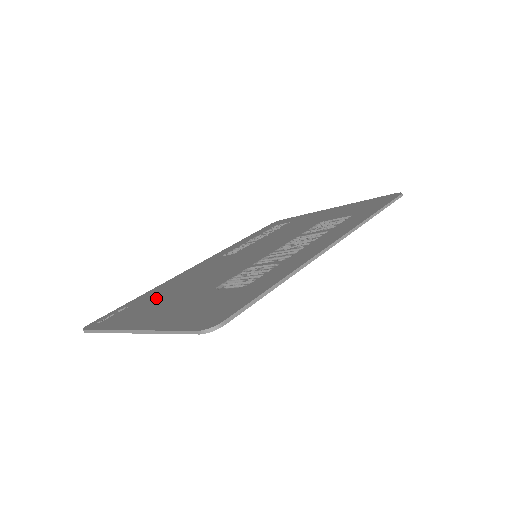
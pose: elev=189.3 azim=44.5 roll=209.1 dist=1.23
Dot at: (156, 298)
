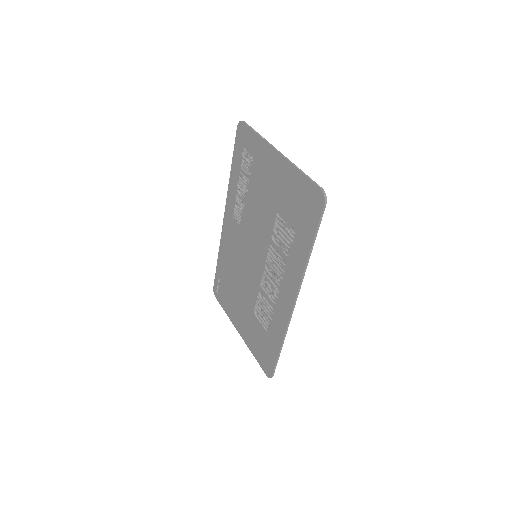
Dot at: (229, 284)
